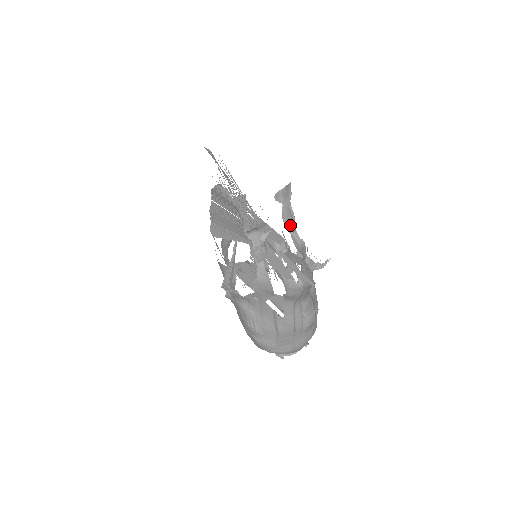
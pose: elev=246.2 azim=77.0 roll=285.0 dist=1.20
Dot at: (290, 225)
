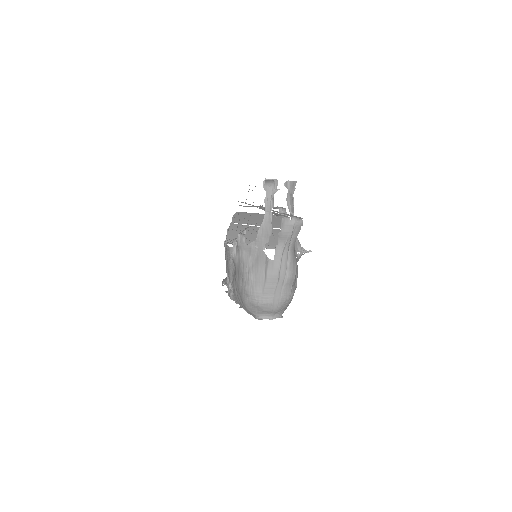
Dot at: (291, 205)
